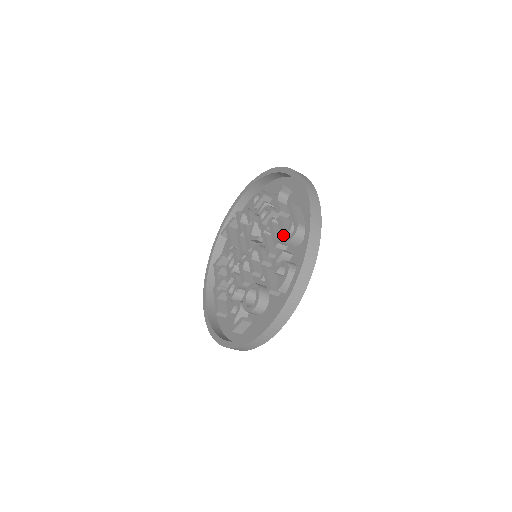
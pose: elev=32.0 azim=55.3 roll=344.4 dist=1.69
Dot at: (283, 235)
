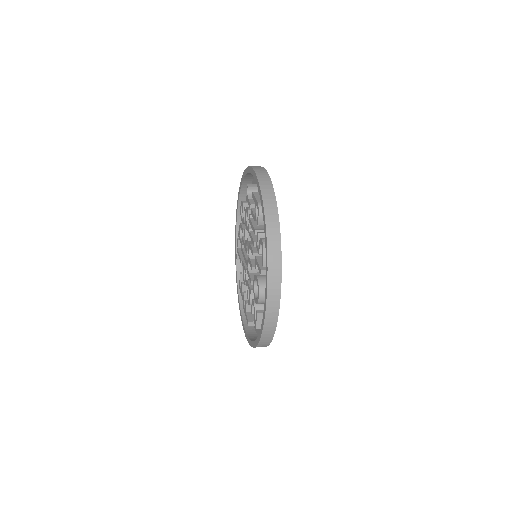
Dot at: occluded
